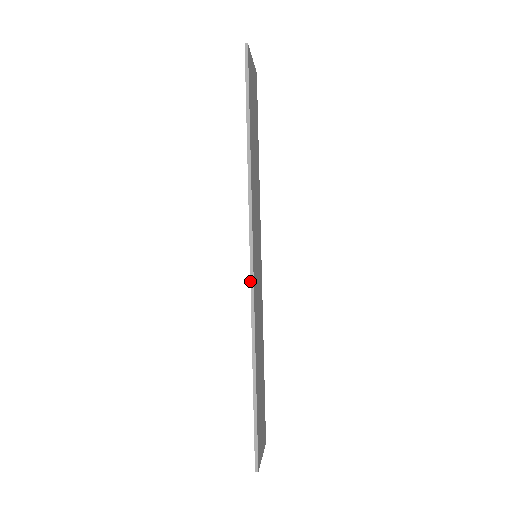
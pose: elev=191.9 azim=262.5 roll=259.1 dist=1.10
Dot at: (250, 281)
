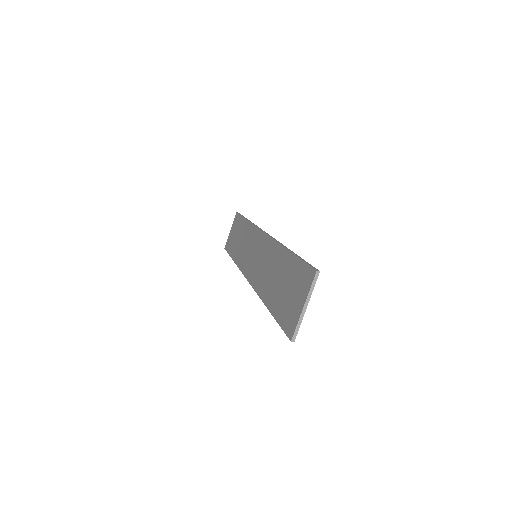
Dot at: (267, 234)
